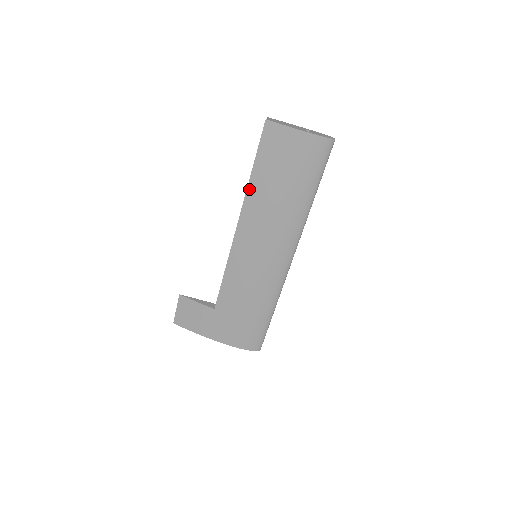
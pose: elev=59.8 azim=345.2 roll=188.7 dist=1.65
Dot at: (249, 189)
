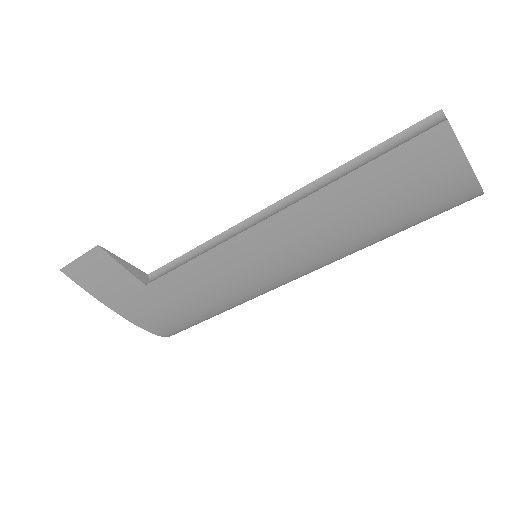
Dot at: (329, 188)
